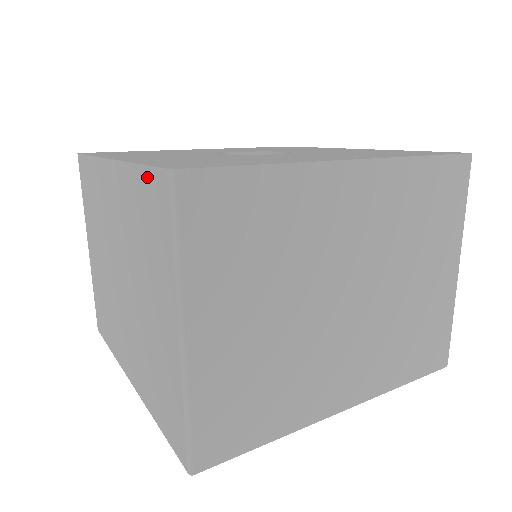
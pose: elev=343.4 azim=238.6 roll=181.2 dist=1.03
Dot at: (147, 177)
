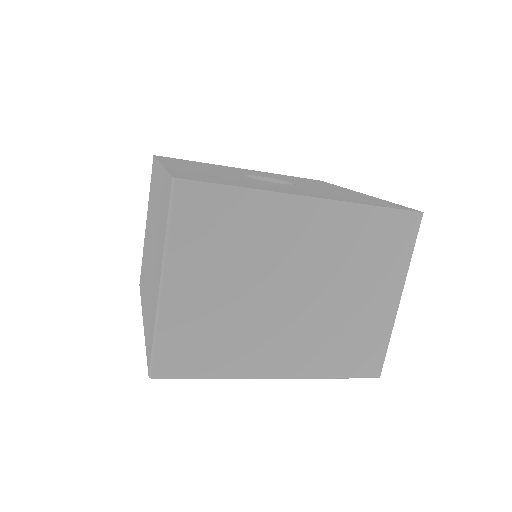
Dot at: (167, 180)
